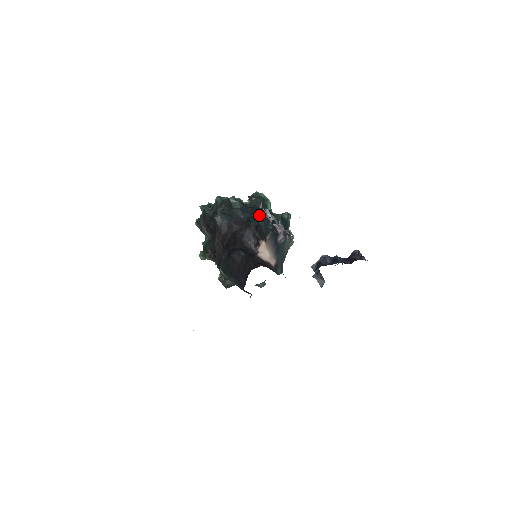
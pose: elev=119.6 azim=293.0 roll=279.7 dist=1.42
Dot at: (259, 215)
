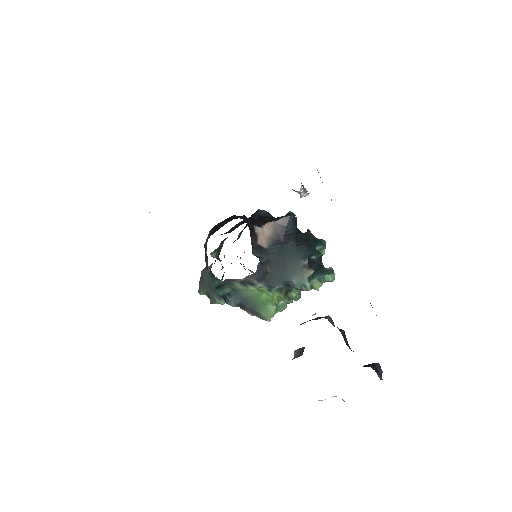
Dot at: (300, 232)
